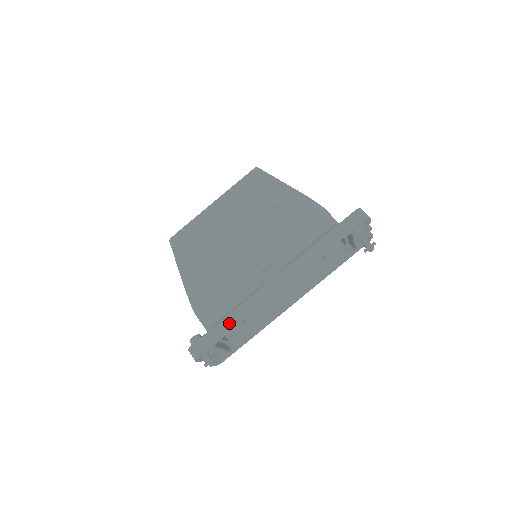
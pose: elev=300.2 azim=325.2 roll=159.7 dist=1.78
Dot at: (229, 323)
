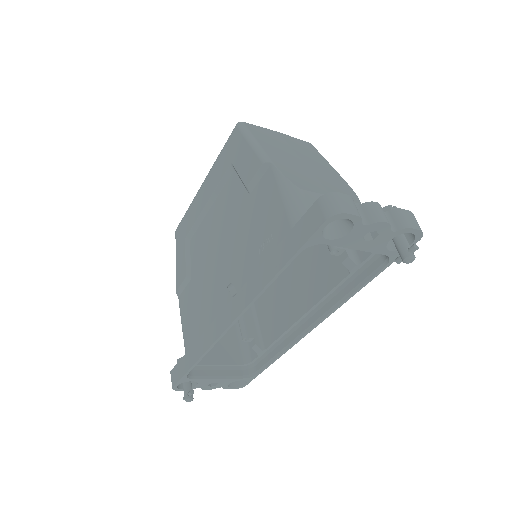
Dot at: (192, 356)
